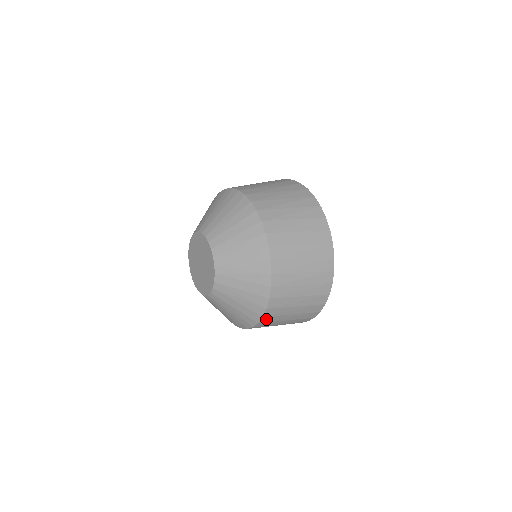
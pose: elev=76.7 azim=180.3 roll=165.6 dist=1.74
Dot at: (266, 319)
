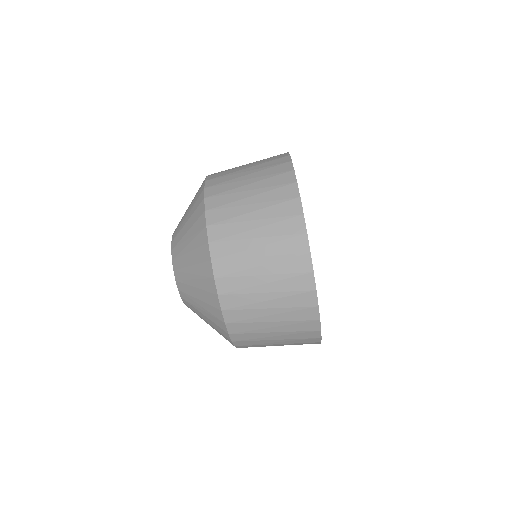
Dot at: occluded
